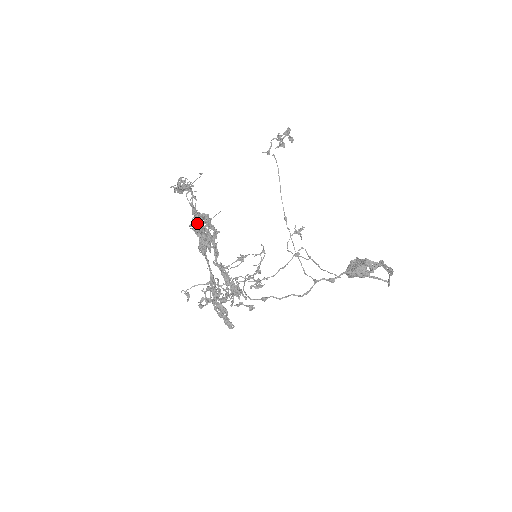
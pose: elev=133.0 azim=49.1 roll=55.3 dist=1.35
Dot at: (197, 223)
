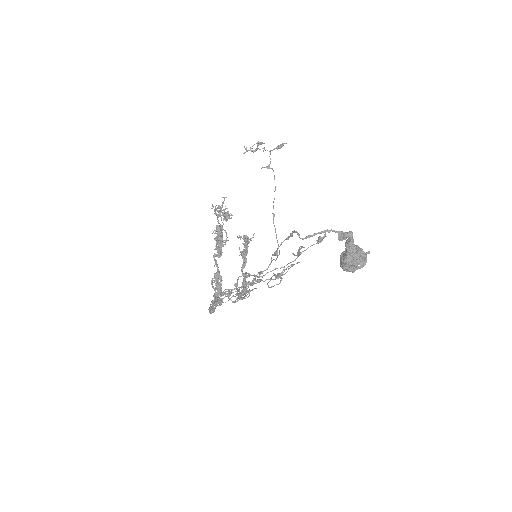
Dot at: occluded
